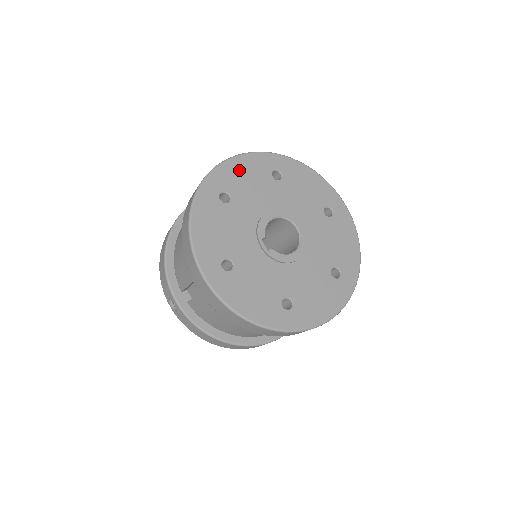
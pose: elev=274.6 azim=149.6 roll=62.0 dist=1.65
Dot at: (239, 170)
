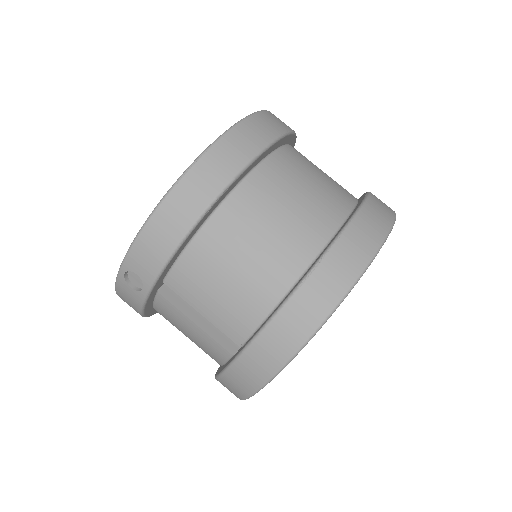
Dot at: occluded
